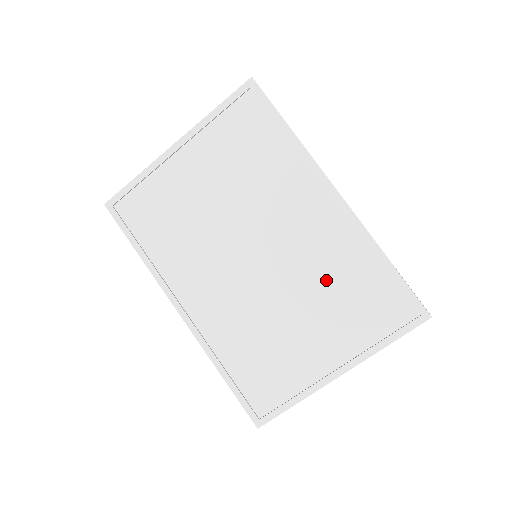
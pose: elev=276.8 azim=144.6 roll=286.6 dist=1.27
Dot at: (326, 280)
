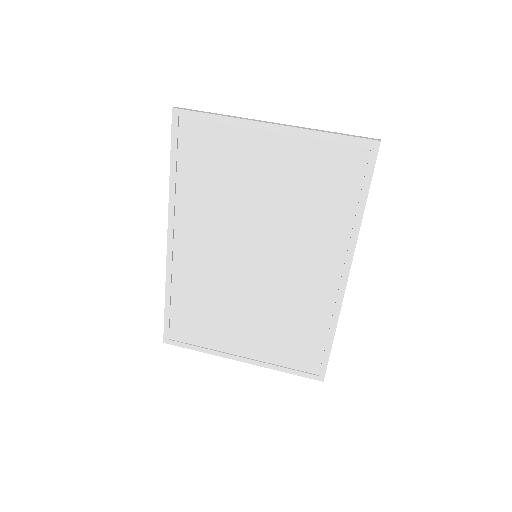
Dot at: (286, 312)
